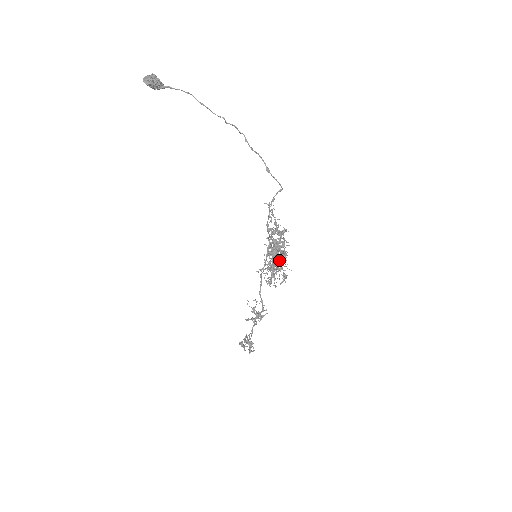
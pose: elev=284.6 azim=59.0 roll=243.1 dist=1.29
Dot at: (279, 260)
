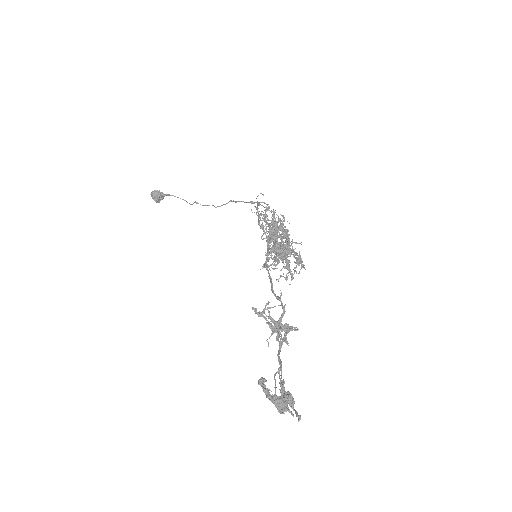
Dot at: (283, 244)
